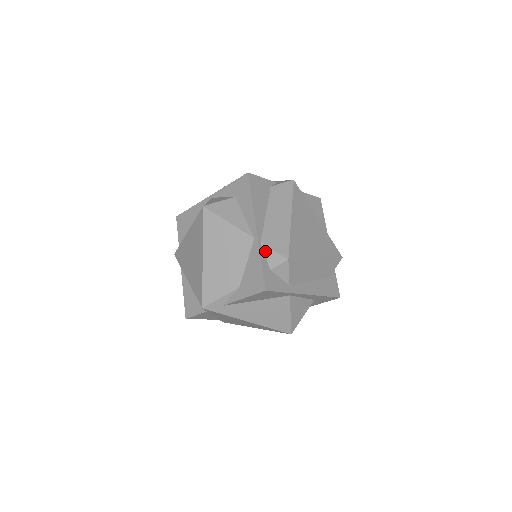
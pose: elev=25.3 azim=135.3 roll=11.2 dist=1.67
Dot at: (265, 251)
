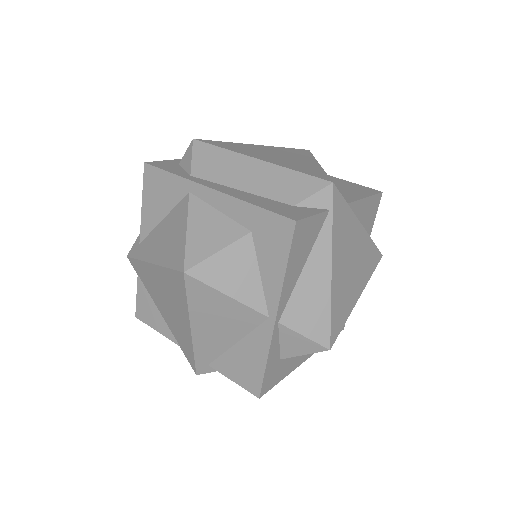
Dot at: occluded
